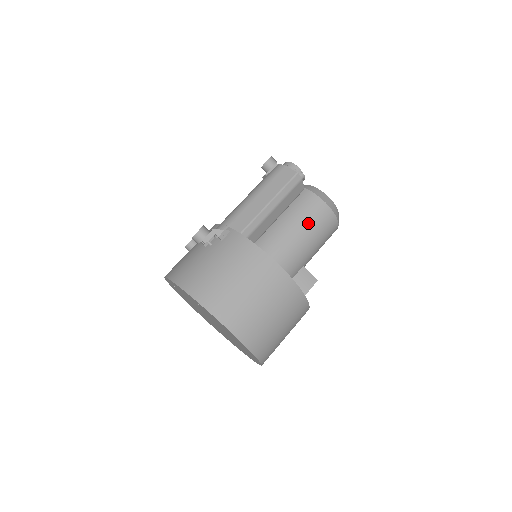
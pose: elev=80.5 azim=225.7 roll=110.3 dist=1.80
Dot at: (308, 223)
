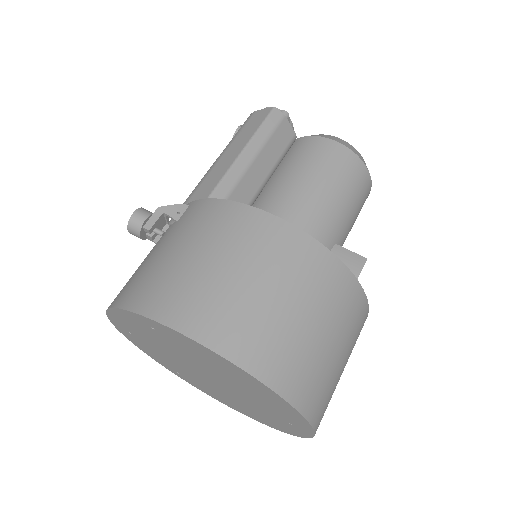
Dot at: (316, 172)
